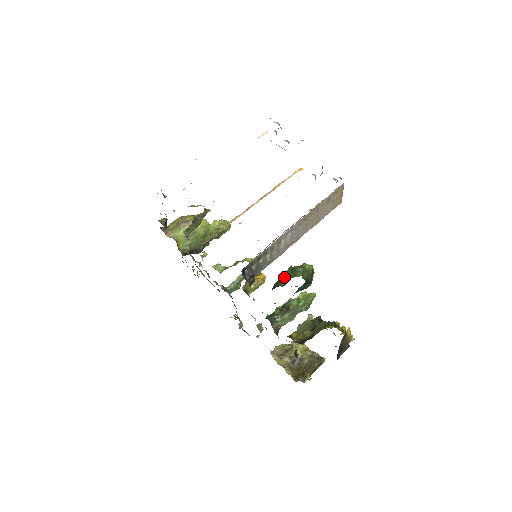
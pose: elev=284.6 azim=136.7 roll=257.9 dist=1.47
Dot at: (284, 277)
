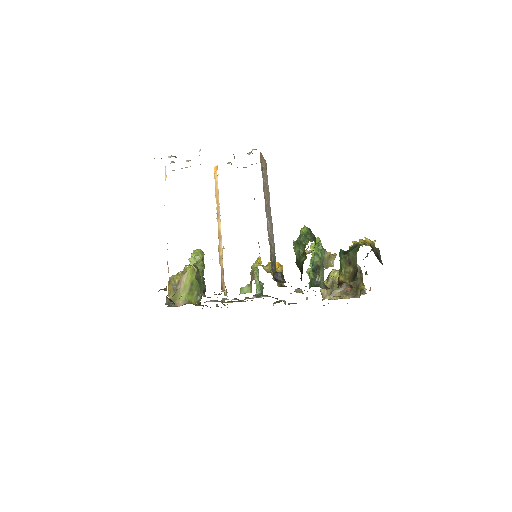
Dot at: (298, 253)
